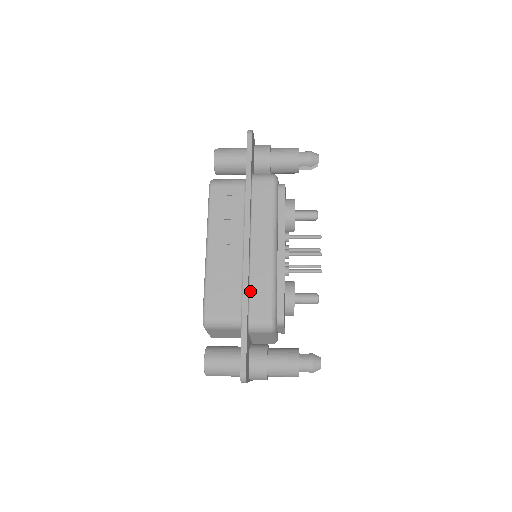
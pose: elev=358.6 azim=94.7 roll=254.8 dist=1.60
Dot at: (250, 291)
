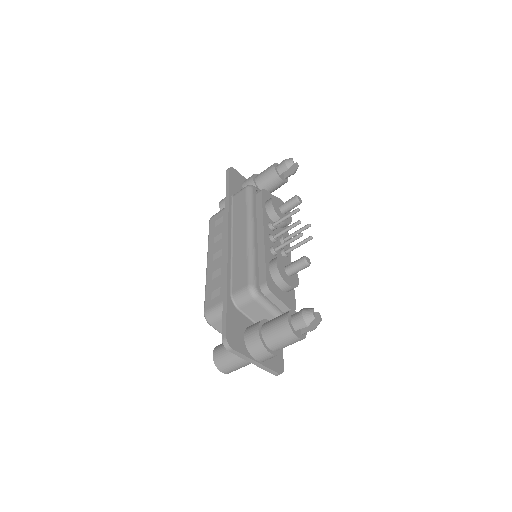
Dot at: (232, 272)
